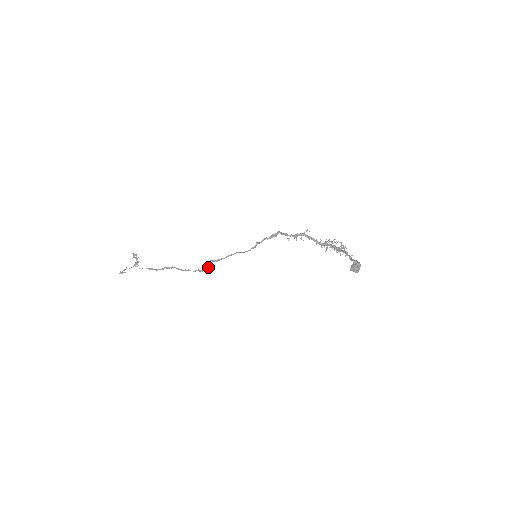
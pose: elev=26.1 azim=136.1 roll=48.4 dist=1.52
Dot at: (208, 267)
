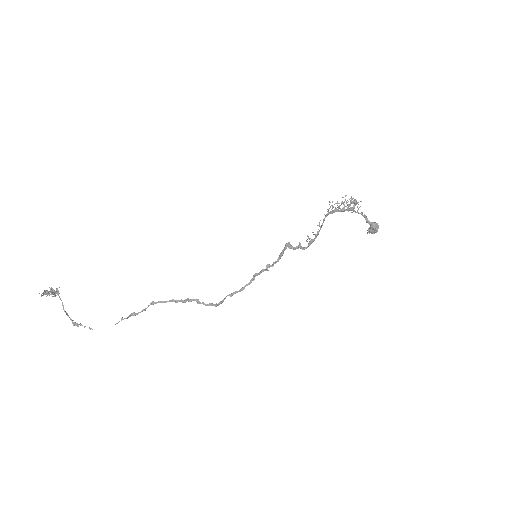
Dot at: occluded
